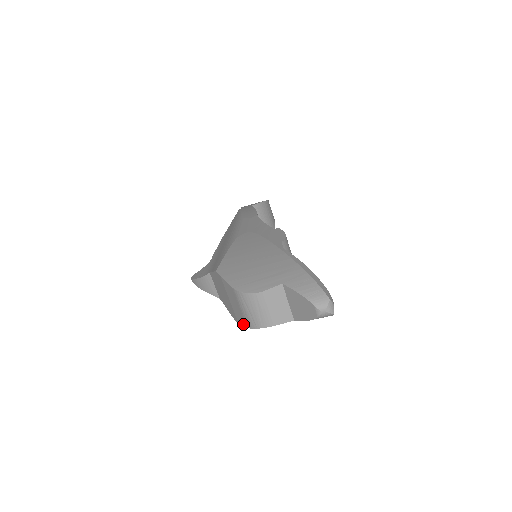
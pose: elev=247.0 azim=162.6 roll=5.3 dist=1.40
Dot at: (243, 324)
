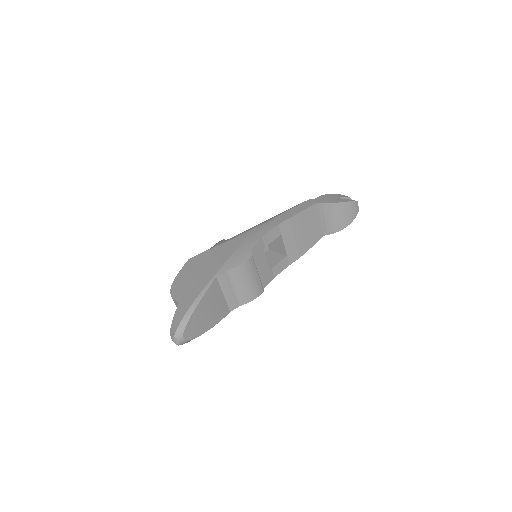
Dot at: occluded
